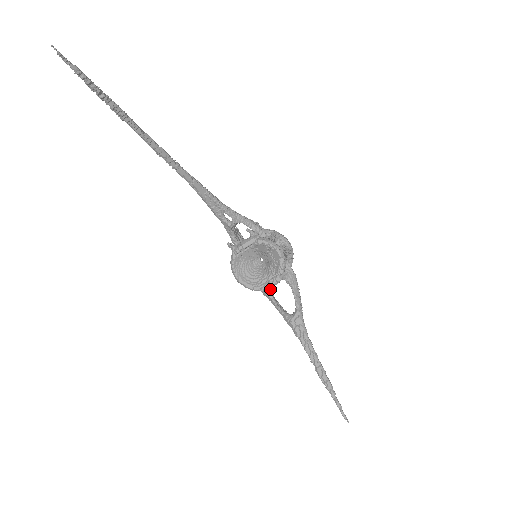
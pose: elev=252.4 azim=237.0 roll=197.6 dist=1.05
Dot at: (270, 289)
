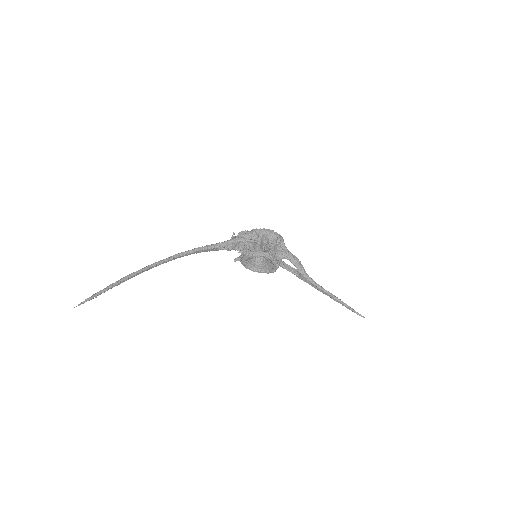
Dot at: occluded
